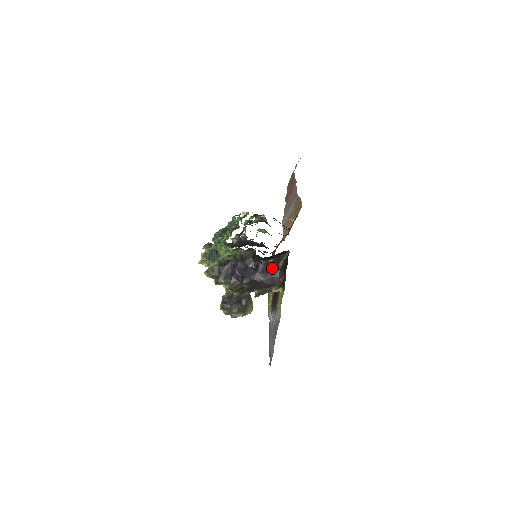
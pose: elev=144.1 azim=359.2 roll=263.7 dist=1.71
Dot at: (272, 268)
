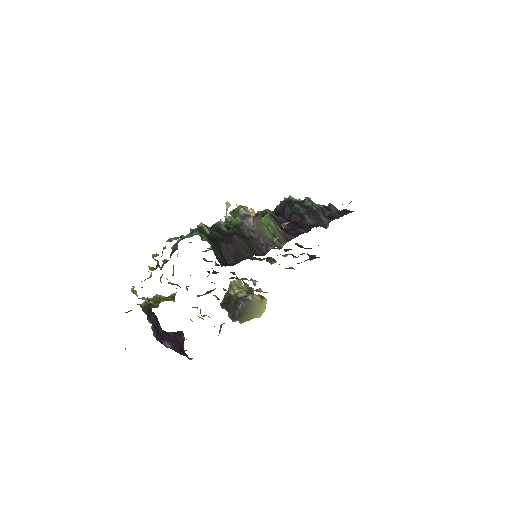
Dot at: (175, 339)
